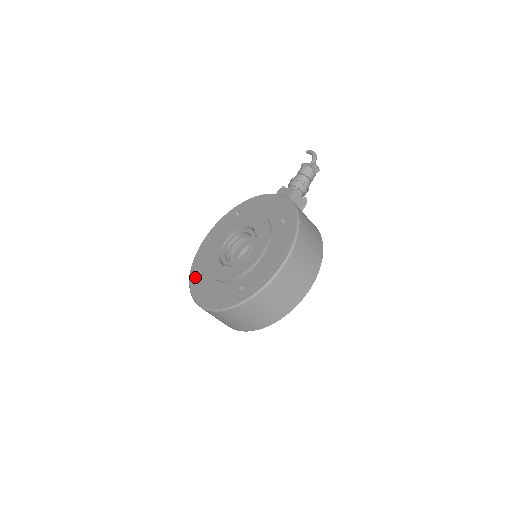
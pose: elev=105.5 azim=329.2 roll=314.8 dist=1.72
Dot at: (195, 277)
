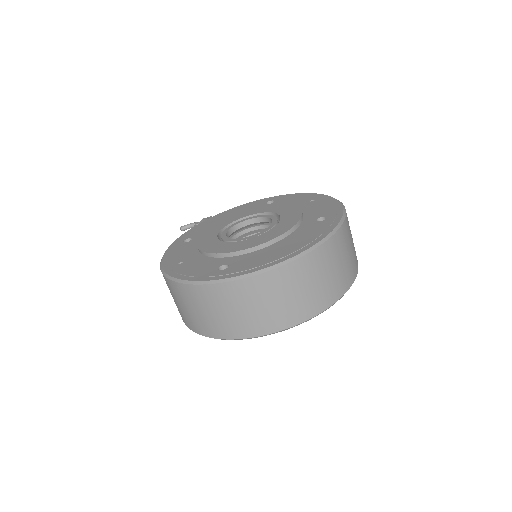
Dot at: (225, 270)
